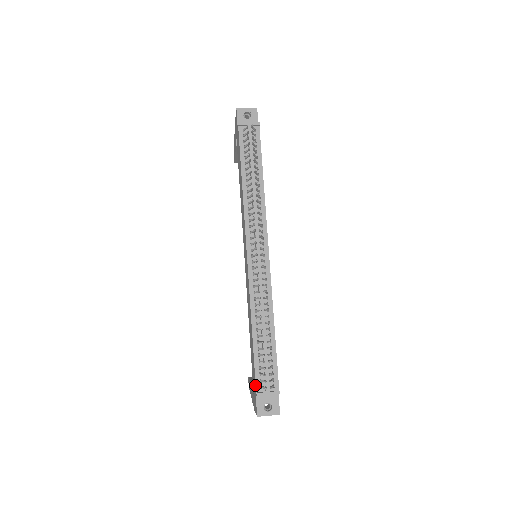
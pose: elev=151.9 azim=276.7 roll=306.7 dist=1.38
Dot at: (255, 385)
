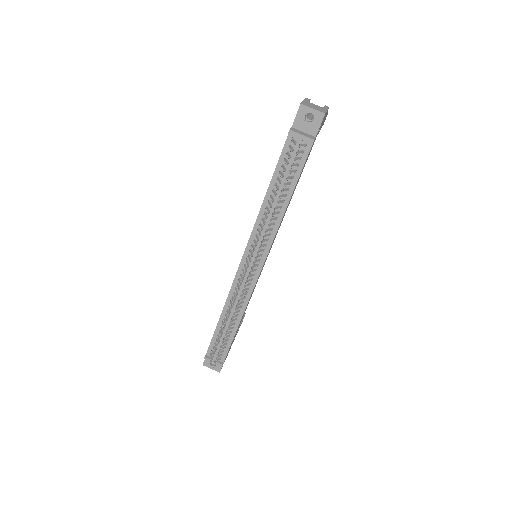
Dot at: (207, 350)
